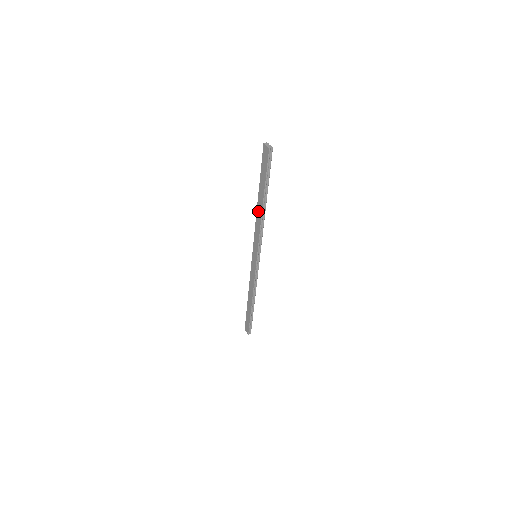
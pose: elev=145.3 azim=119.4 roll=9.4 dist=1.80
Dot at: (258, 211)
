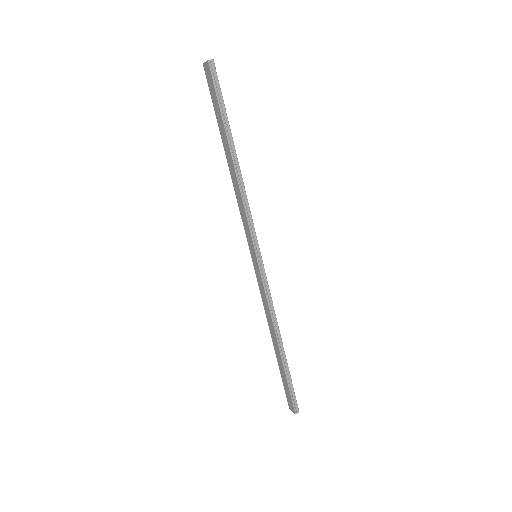
Dot at: (232, 175)
